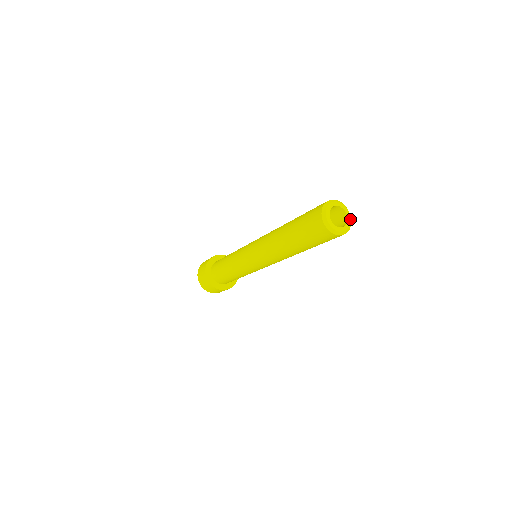
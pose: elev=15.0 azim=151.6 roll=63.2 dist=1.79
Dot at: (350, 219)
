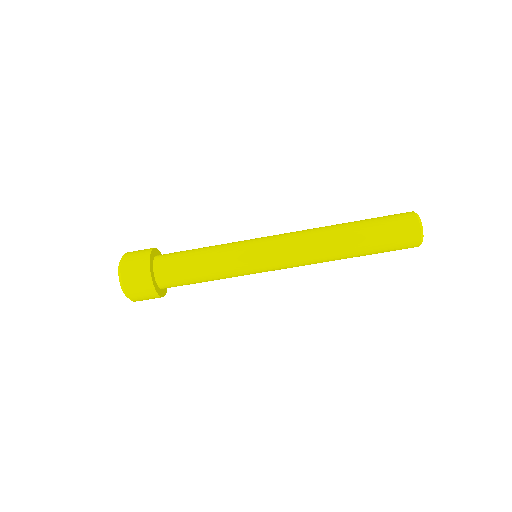
Dot at: occluded
